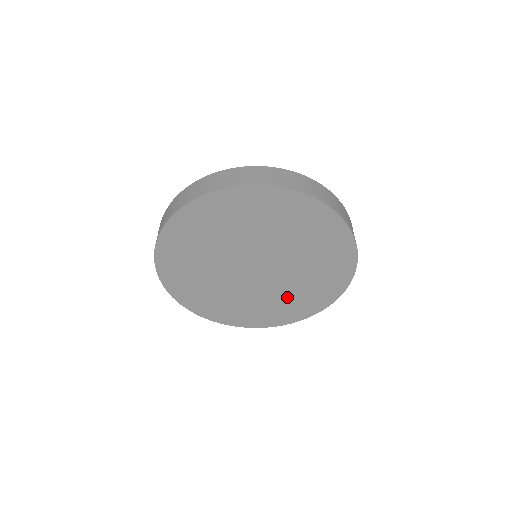
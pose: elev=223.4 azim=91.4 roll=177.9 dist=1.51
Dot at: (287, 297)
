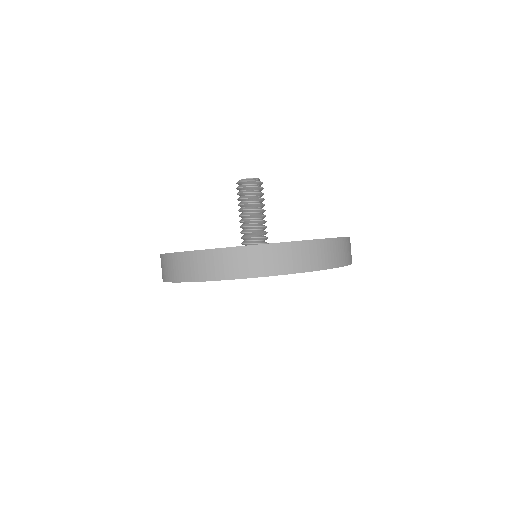
Dot at: occluded
